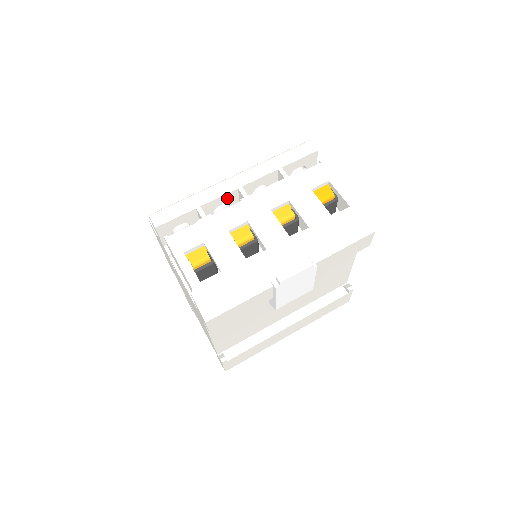
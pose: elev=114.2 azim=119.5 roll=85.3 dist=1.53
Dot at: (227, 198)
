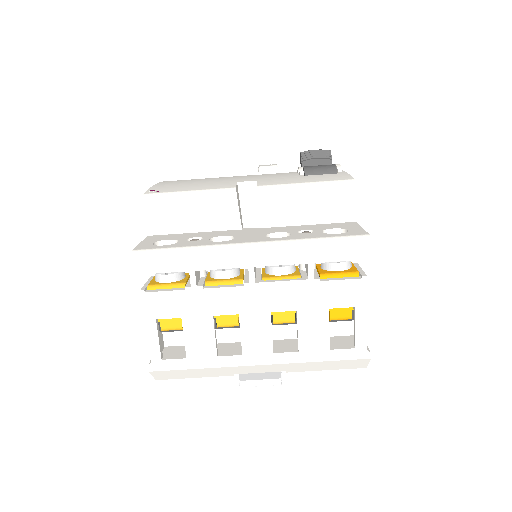
Dot at: occluded
